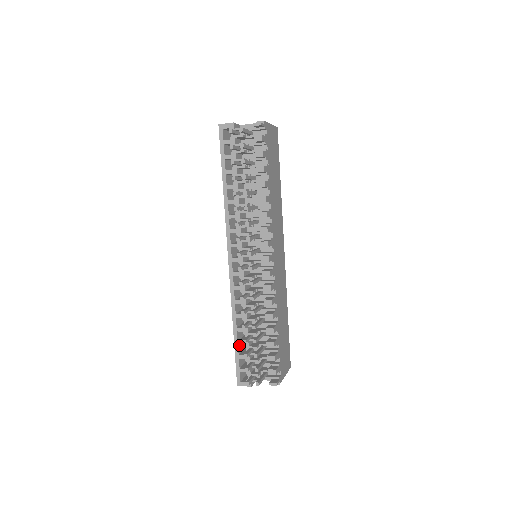
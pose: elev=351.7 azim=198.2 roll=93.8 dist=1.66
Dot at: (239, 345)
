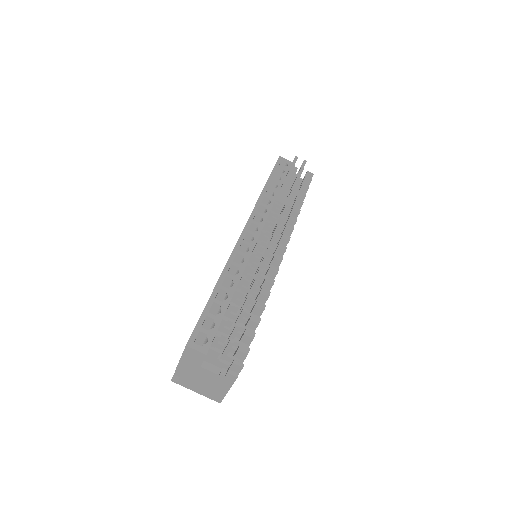
Dot at: (211, 306)
